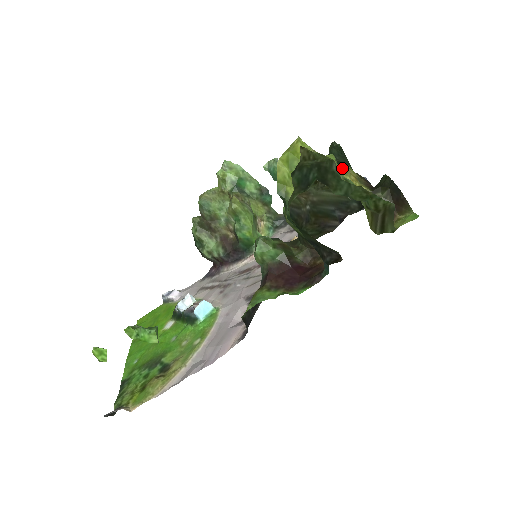
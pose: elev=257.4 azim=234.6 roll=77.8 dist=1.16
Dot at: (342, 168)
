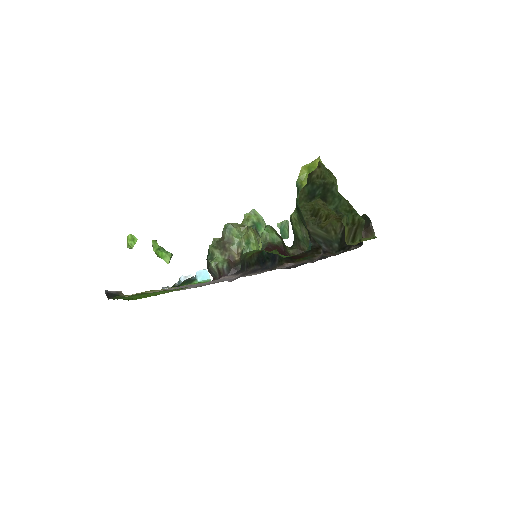
Dot at: occluded
